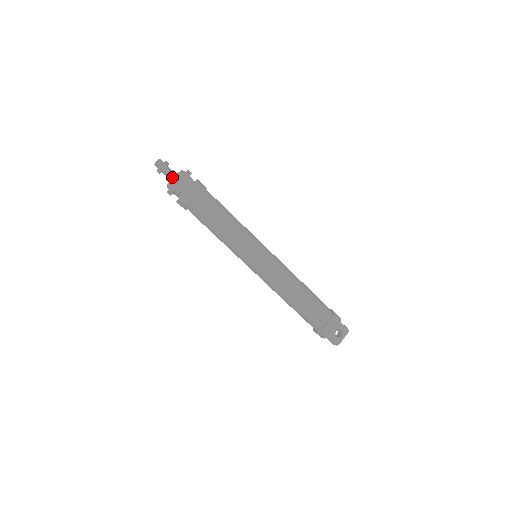
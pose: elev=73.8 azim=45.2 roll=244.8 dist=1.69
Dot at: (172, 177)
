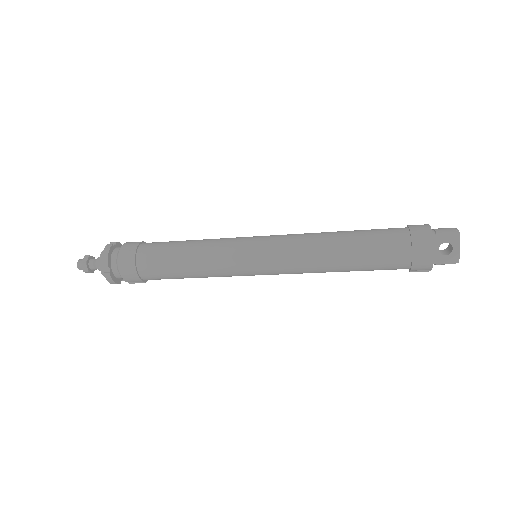
Dot at: occluded
